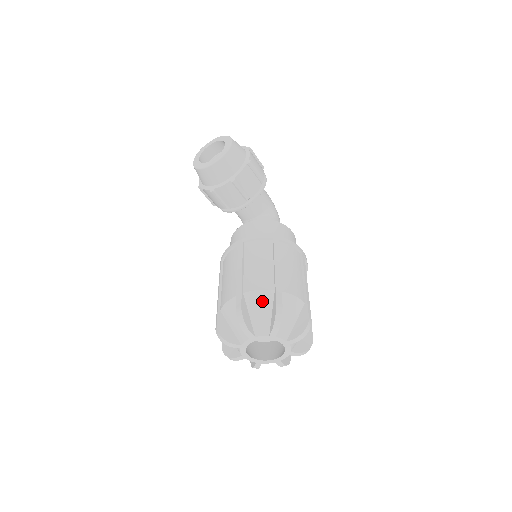
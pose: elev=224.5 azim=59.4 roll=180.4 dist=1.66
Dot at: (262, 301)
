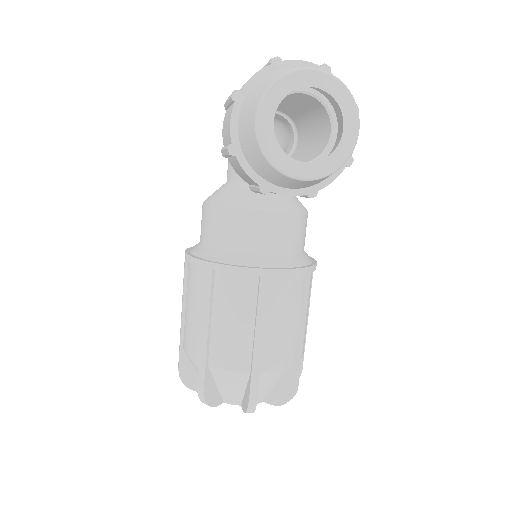
Dot at: (276, 379)
